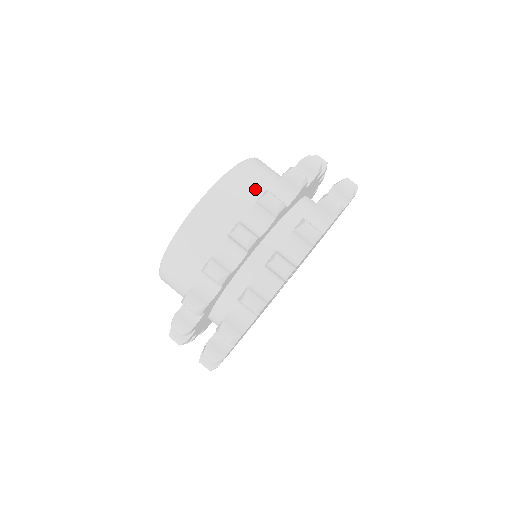
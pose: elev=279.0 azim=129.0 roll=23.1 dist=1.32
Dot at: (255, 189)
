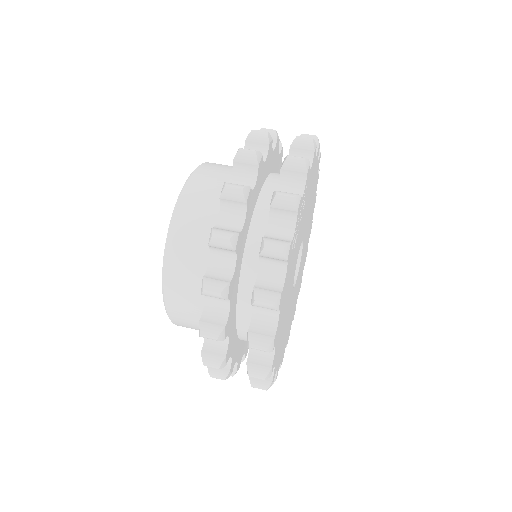
Dot at: occluded
